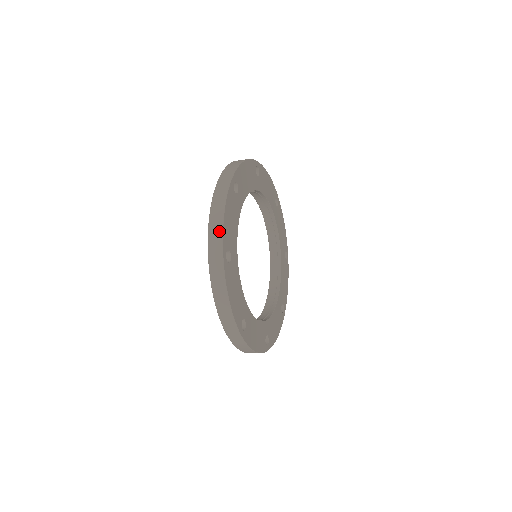
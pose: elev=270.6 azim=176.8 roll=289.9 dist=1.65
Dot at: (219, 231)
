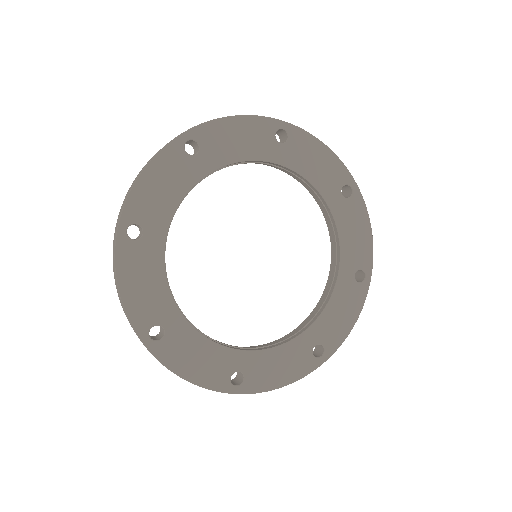
Dot at: (209, 121)
